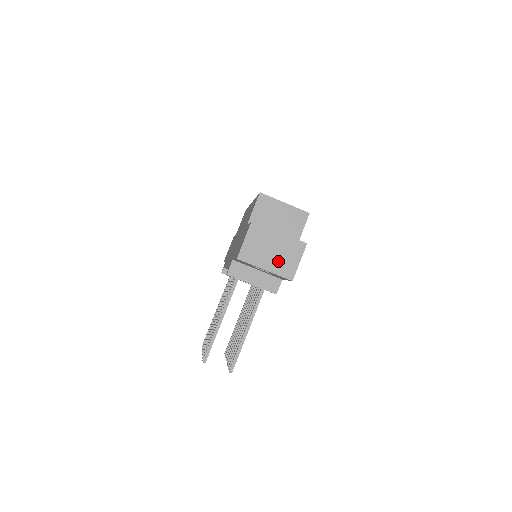
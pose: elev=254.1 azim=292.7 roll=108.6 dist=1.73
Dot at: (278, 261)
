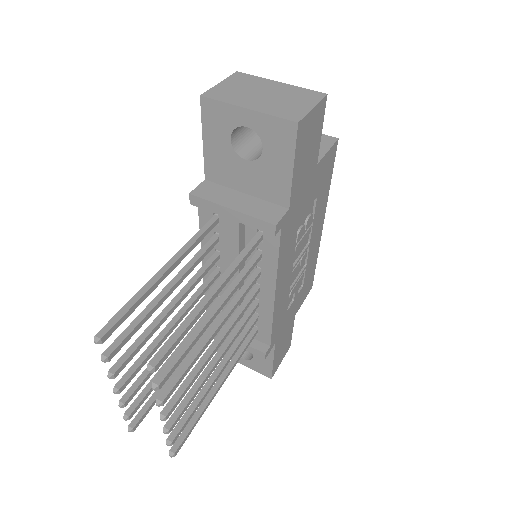
Dot at: (273, 103)
